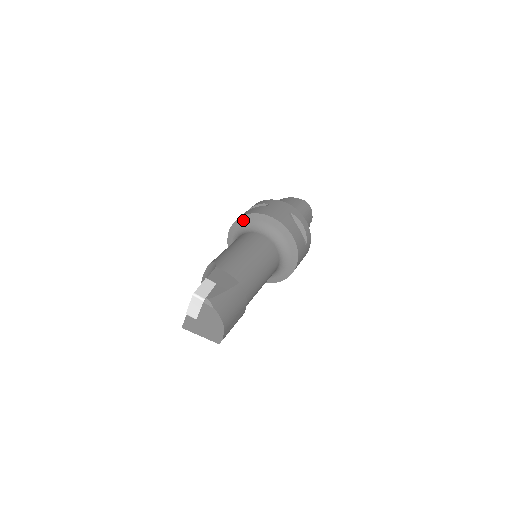
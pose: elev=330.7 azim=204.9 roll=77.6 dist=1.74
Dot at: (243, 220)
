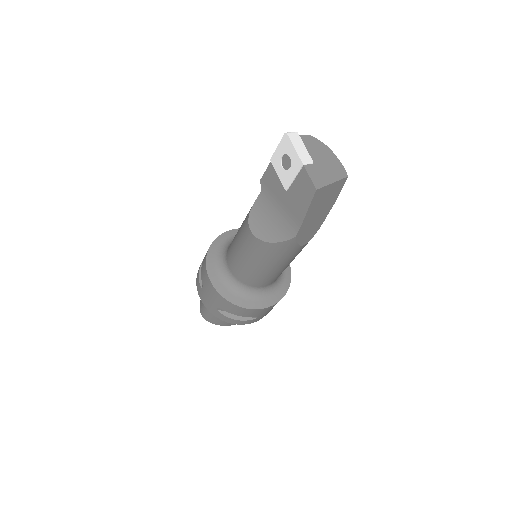
Dot at: (211, 257)
